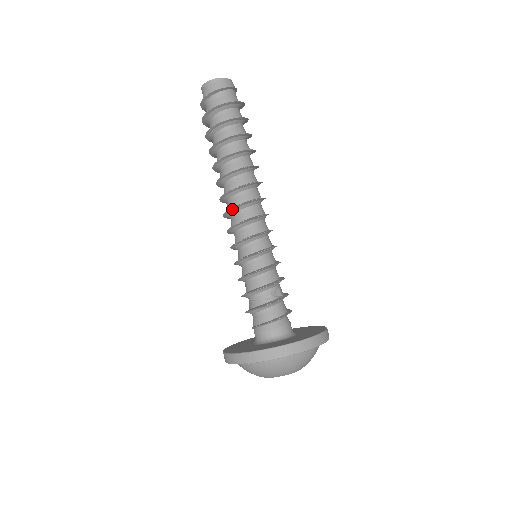
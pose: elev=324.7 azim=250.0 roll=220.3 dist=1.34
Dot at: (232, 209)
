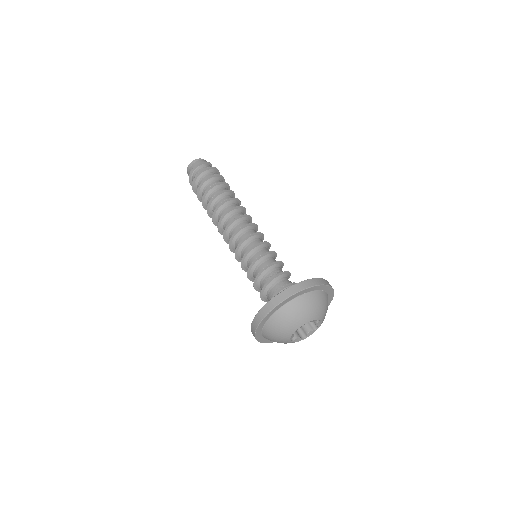
Dot at: (232, 222)
